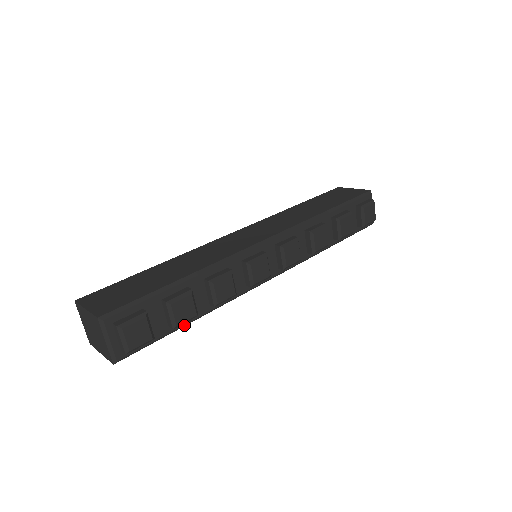
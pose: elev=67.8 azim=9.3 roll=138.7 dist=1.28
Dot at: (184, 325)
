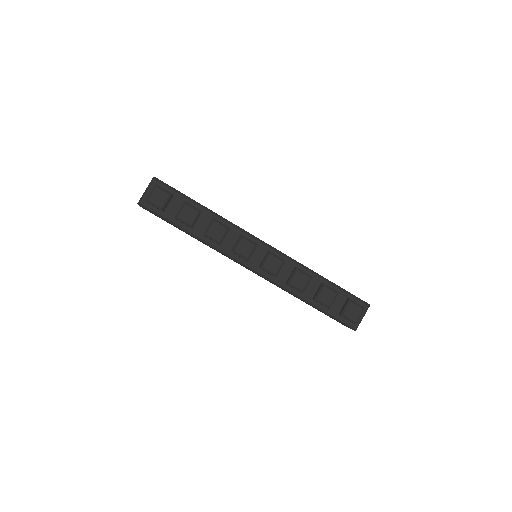
Dot at: (182, 229)
